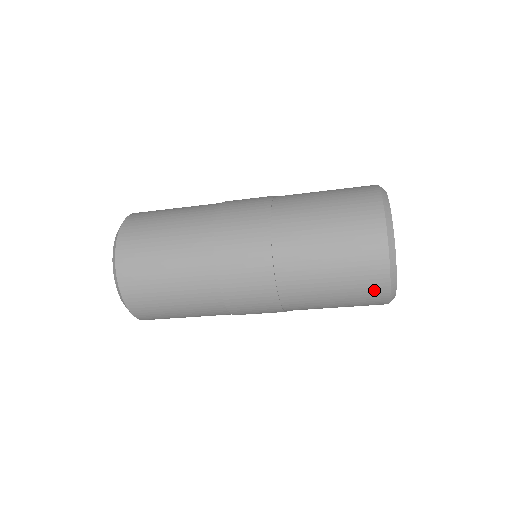
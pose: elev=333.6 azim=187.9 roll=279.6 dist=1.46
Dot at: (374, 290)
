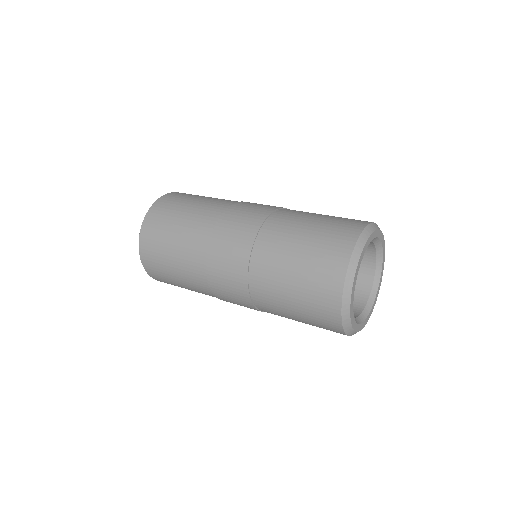
Dot at: (331, 329)
